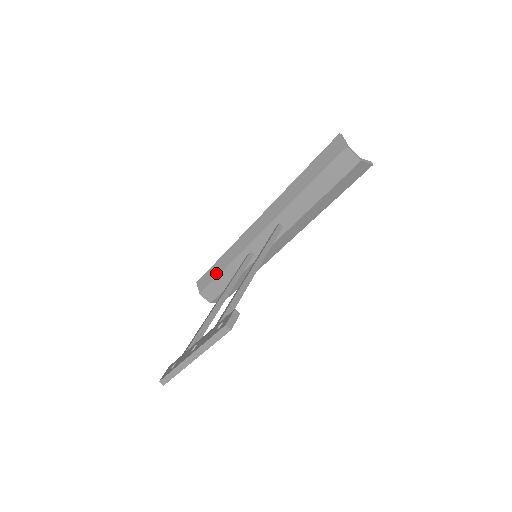
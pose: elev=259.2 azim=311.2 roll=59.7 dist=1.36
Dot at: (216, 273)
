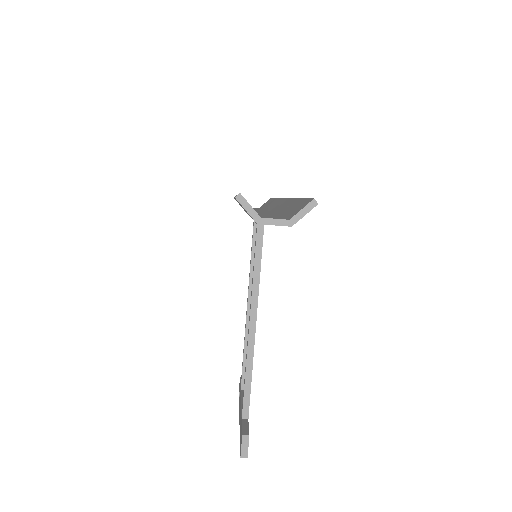
Dot at: occluded
